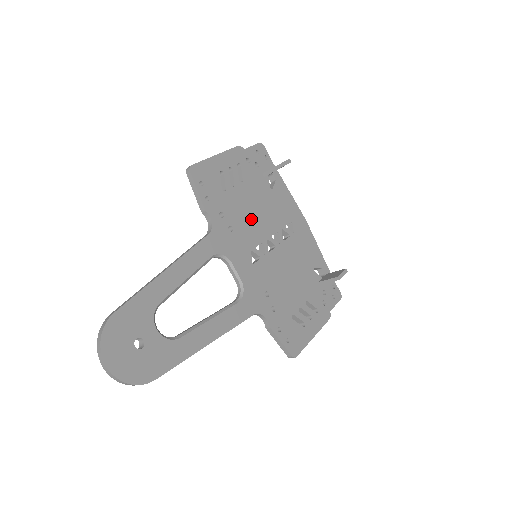
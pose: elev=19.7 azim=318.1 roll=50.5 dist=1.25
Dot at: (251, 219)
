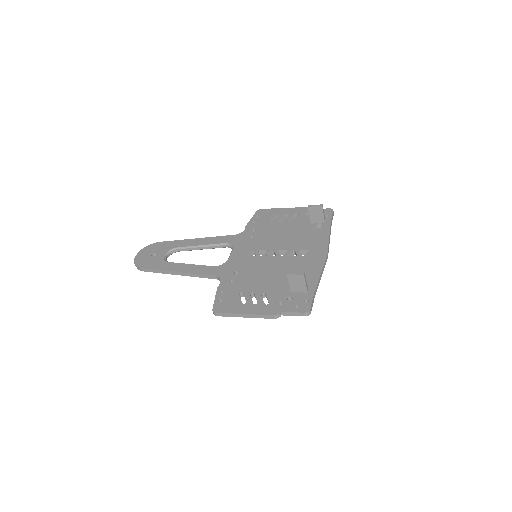
Dot at: (273, 238)
